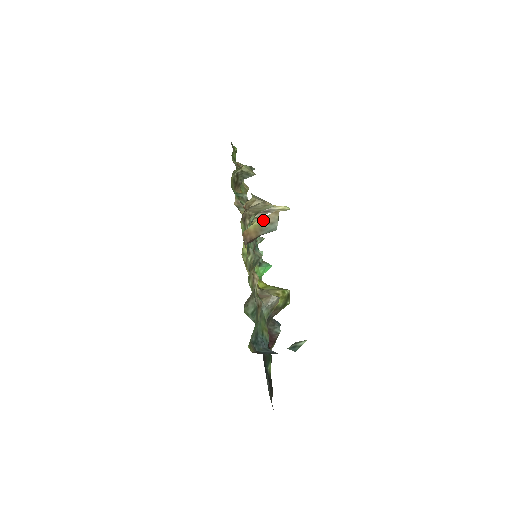
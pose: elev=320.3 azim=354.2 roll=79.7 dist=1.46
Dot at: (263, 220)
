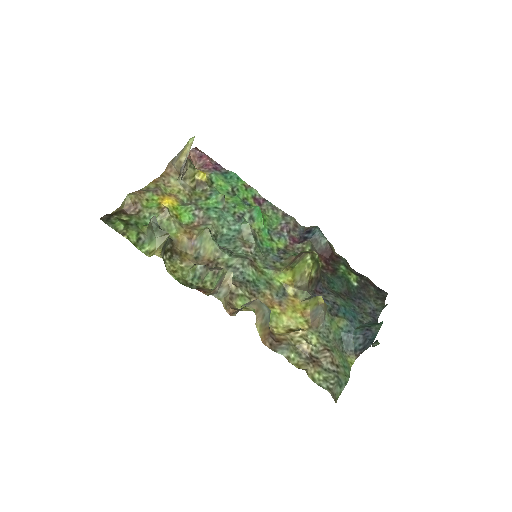
Dot at: (258, 323)
